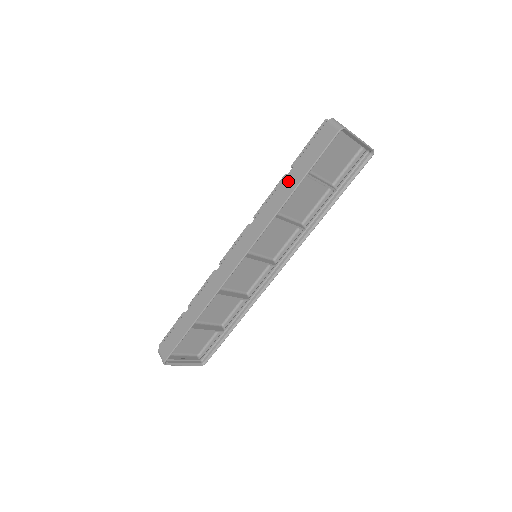
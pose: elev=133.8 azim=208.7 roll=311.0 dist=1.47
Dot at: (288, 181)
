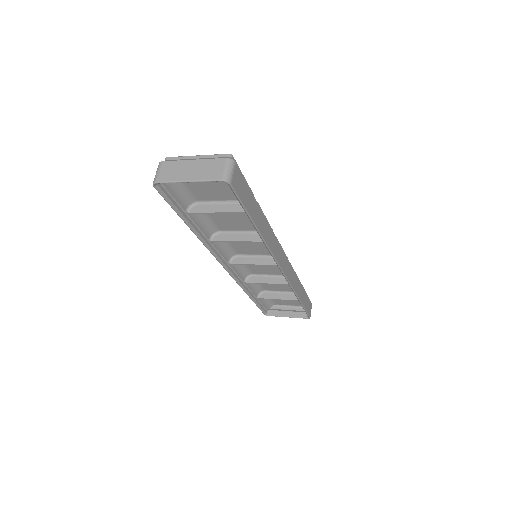
Dot at: occluded
